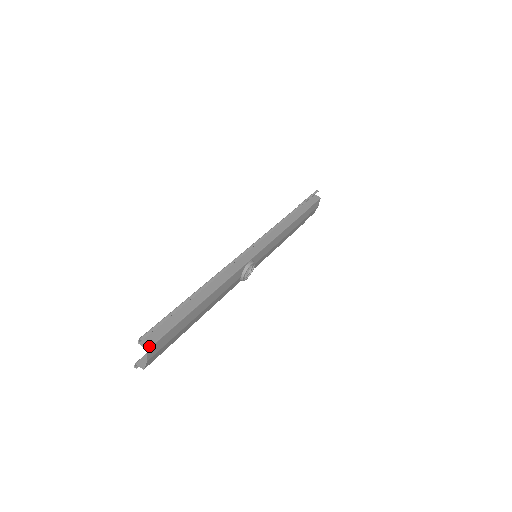
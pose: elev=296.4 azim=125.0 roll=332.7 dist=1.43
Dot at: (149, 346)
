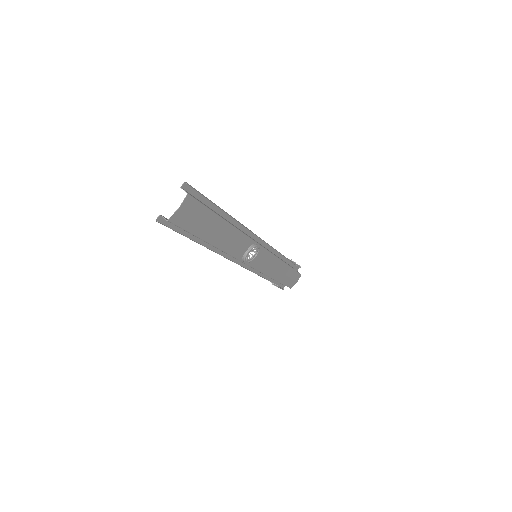
Dot at: (189, 194)
